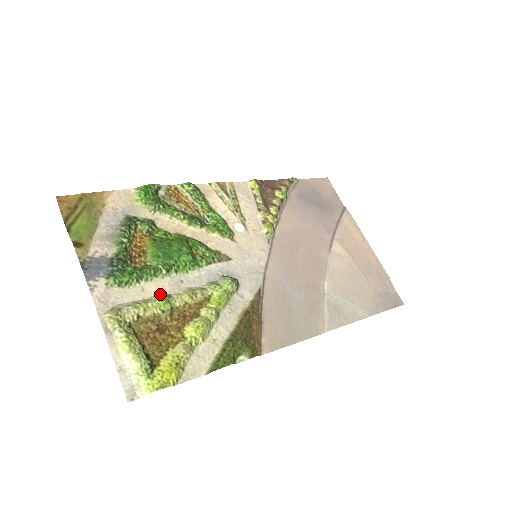
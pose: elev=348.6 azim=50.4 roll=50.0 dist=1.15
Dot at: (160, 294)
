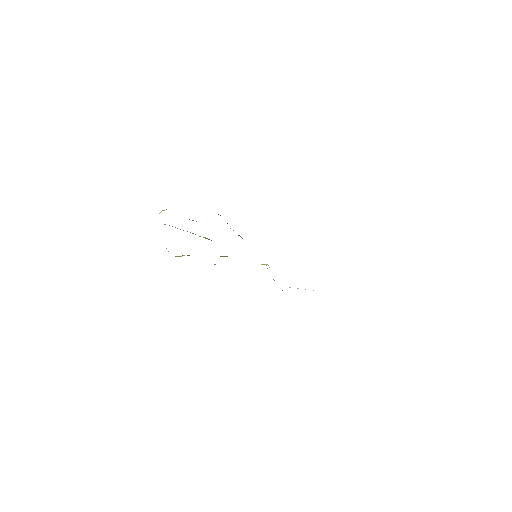
Dot at: occluded
